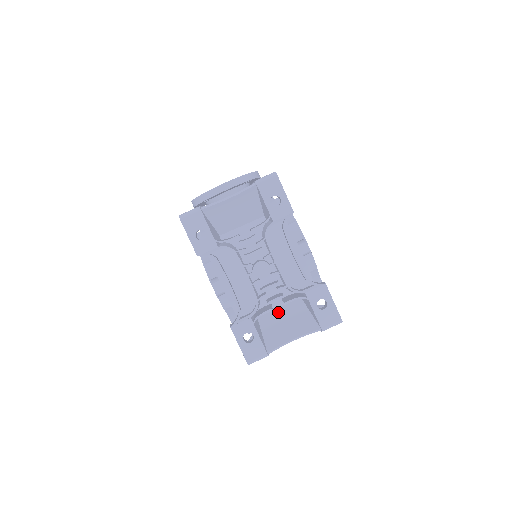
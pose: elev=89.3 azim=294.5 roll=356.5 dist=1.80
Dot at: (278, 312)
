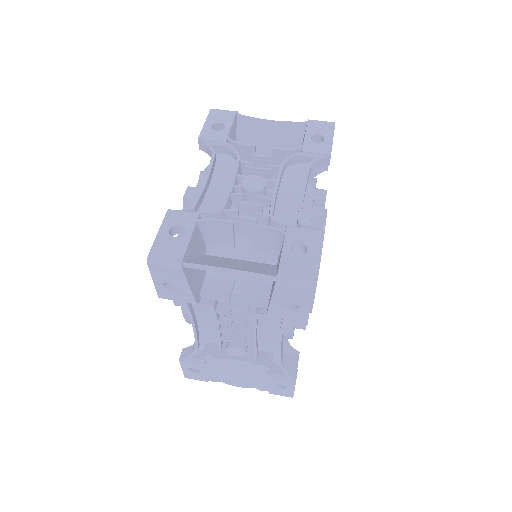
Dot at: (236, 260)
